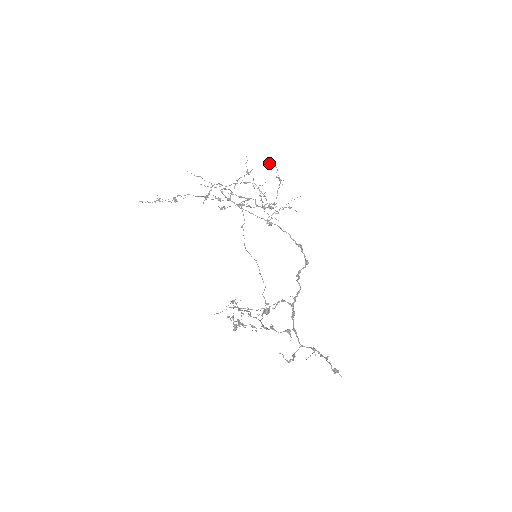
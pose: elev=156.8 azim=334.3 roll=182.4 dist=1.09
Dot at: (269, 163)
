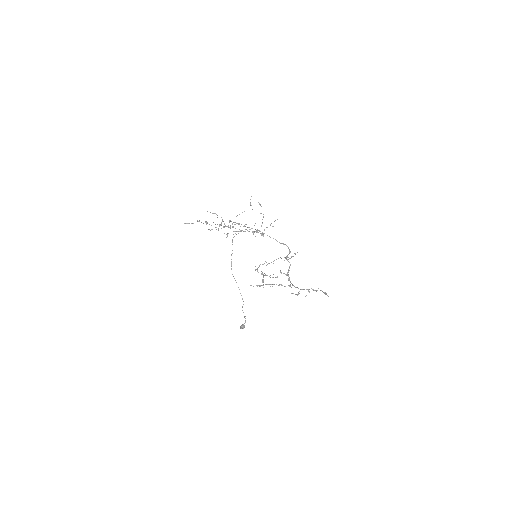
Dot at: (258, 202)
